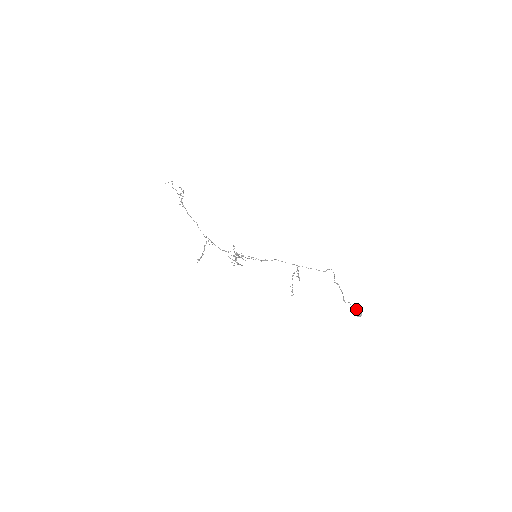
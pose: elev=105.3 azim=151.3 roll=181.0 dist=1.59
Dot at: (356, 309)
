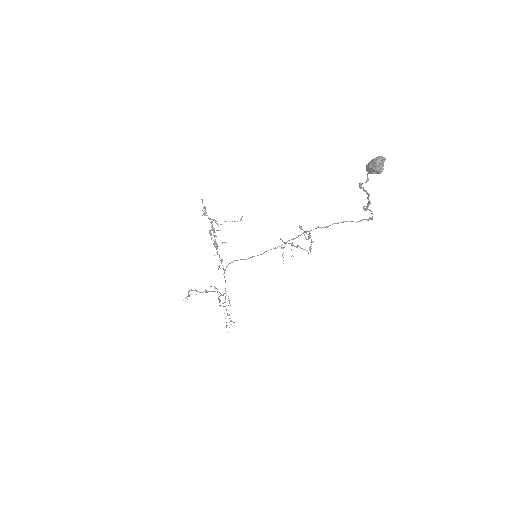
Dot at: (371, 162)
